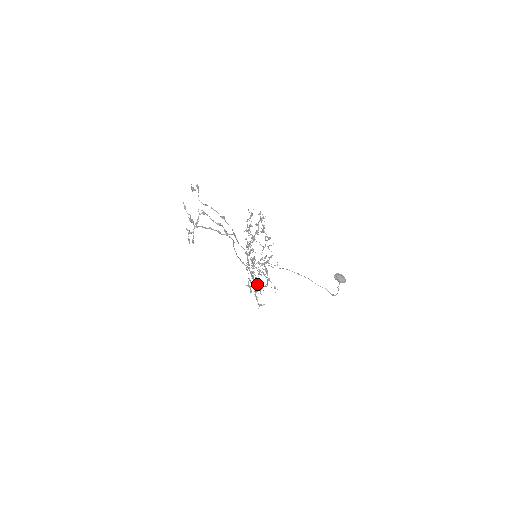
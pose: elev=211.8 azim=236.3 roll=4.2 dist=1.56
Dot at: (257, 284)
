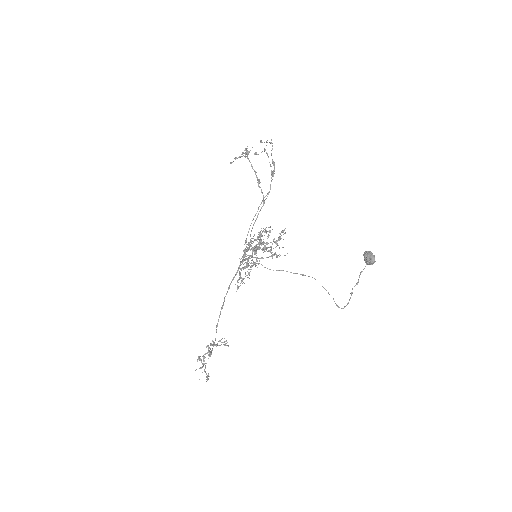
Dot at: occluded
